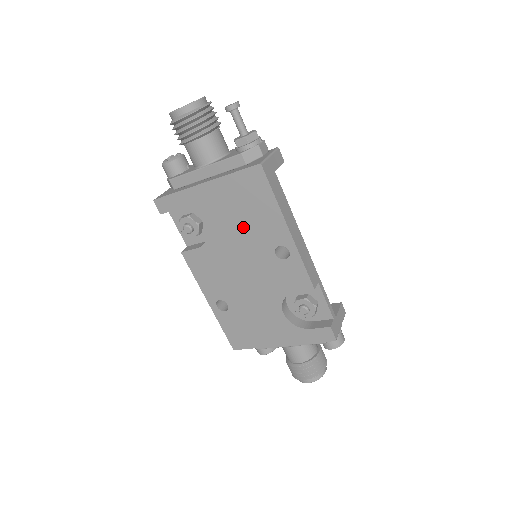
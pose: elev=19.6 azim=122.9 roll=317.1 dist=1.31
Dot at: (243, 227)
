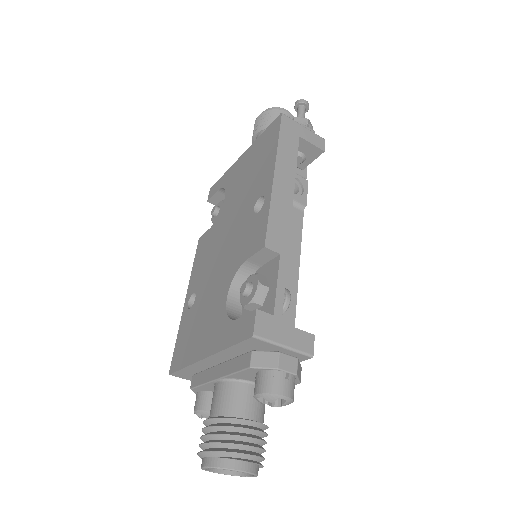
Dot at: (246, 187)
